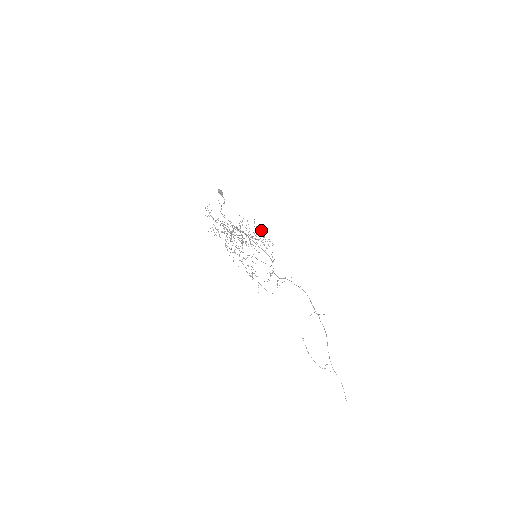
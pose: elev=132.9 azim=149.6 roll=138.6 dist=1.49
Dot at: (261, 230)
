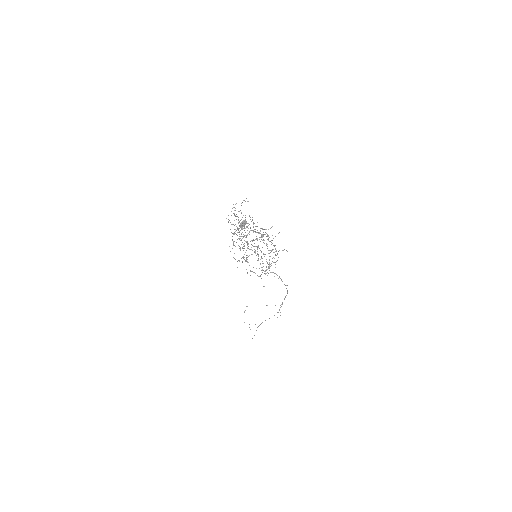
Dot at: occluded
